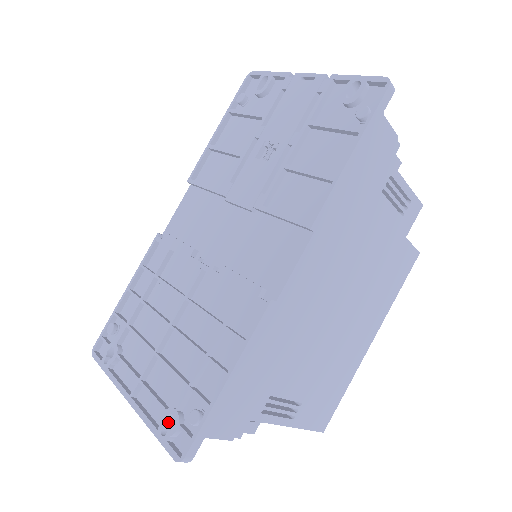
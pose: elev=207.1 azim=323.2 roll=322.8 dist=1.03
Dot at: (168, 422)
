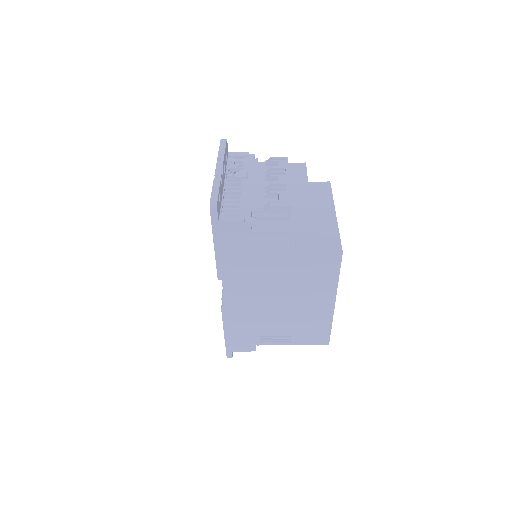
Dot at: occluded
